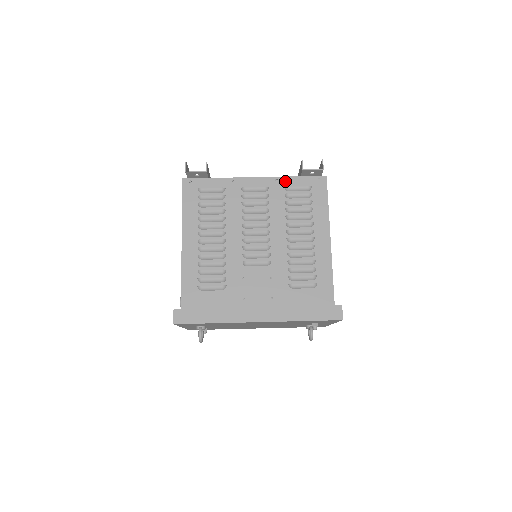
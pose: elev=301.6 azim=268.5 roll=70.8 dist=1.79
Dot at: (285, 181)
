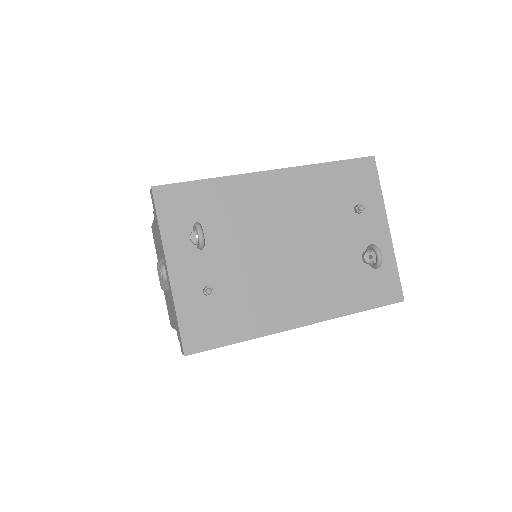
Dot at: occluded
